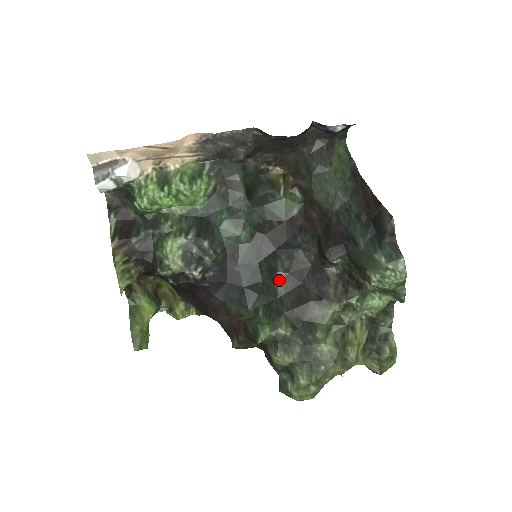
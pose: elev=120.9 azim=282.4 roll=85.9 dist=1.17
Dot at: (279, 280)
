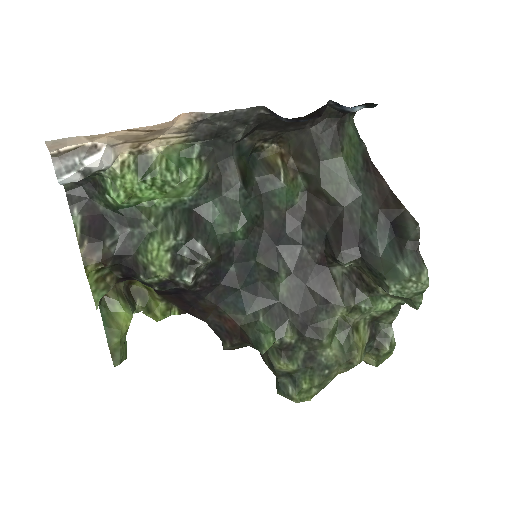
Dot at: (281, 281)
